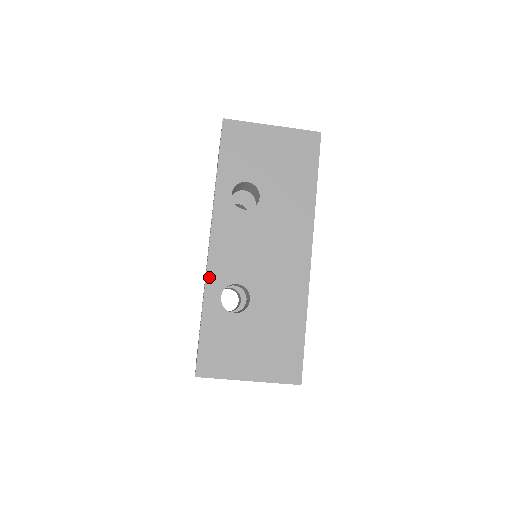
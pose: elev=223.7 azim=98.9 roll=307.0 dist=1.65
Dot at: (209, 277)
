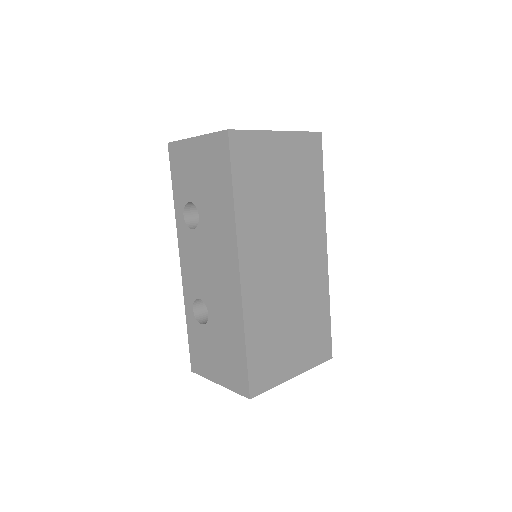
Dot at: (185, 292)
